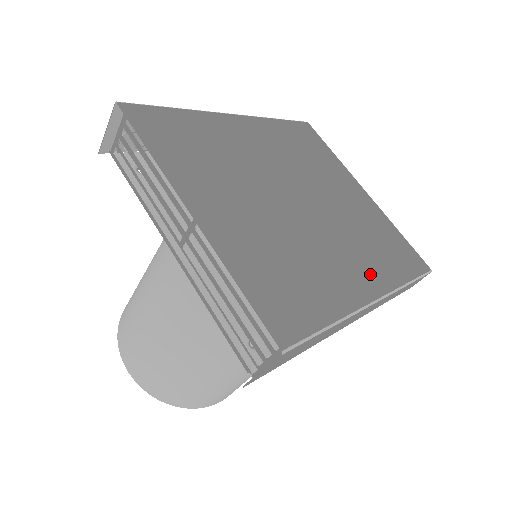
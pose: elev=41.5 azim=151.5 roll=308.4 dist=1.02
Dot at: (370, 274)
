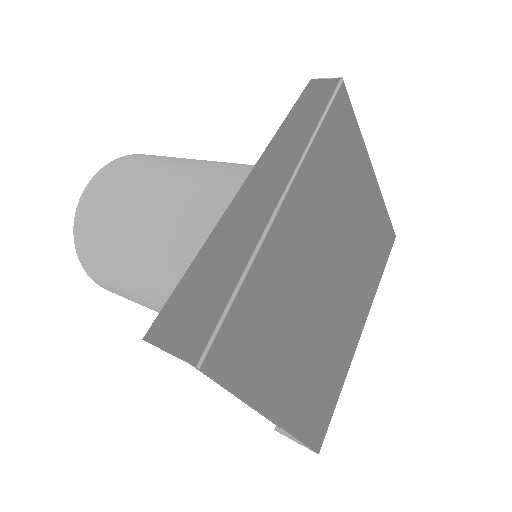
Dot at: (362, 310)
